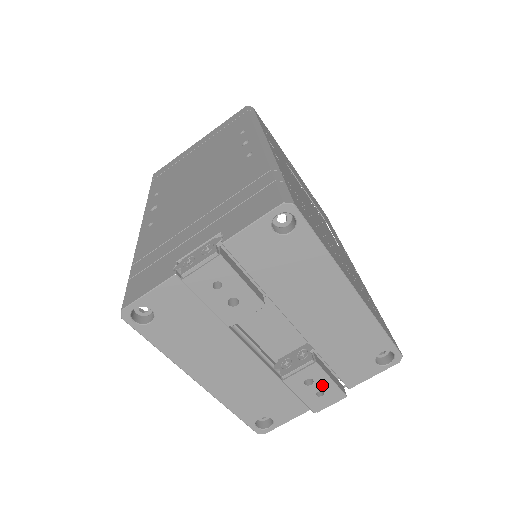
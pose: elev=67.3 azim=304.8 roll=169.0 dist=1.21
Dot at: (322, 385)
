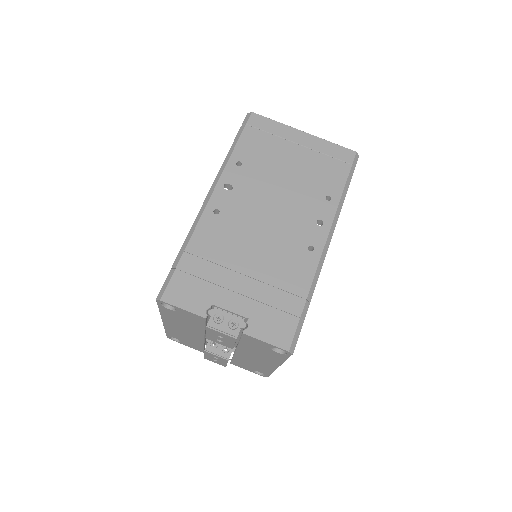
Dot at: (220, 361)
